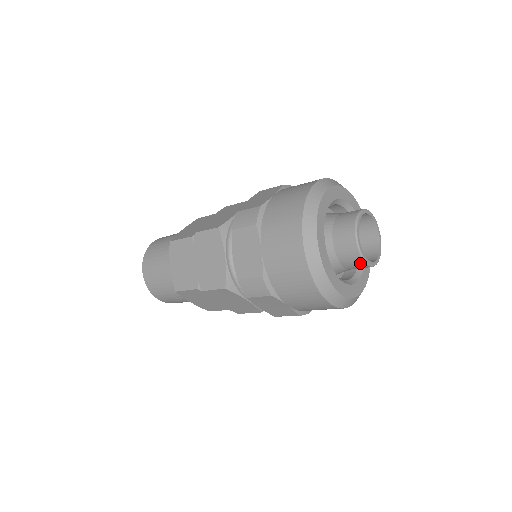
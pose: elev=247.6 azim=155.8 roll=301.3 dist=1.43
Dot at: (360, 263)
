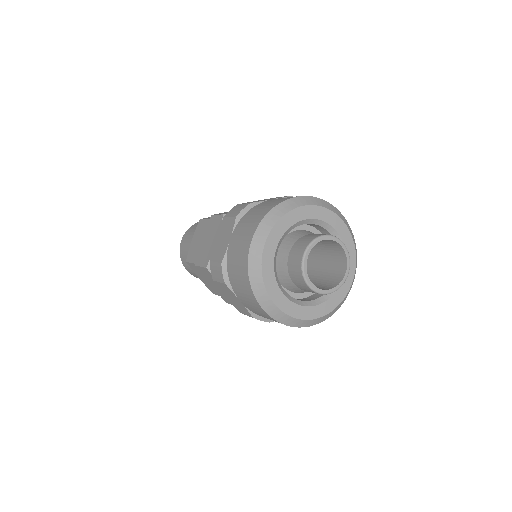
Dot at: occluded
